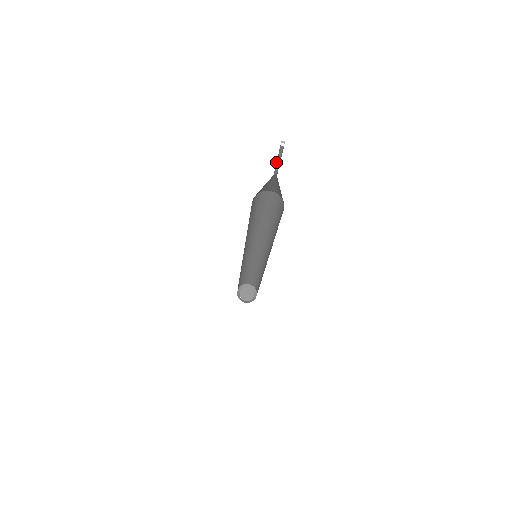
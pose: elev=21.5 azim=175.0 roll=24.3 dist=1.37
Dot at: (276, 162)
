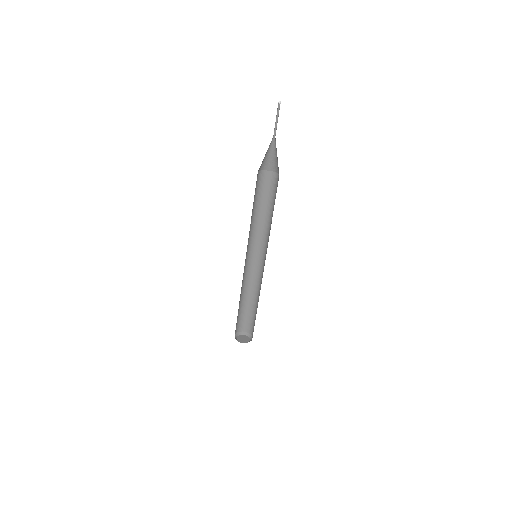
Dot at: (276, 122)
